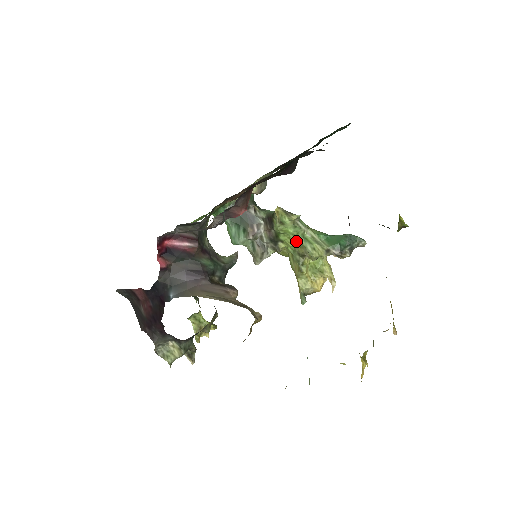
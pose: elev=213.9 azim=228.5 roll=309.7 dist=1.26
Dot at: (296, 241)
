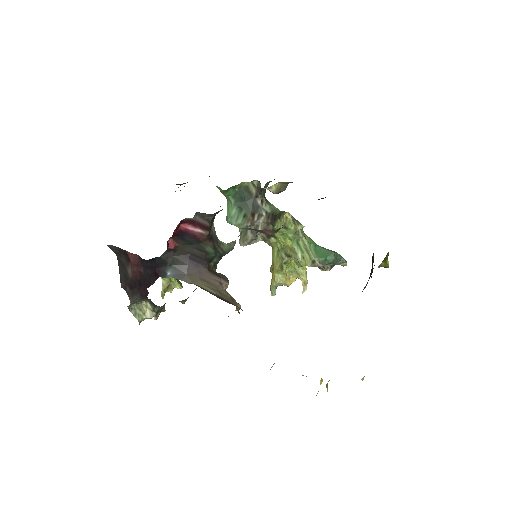
Dot at: (289, 244)
